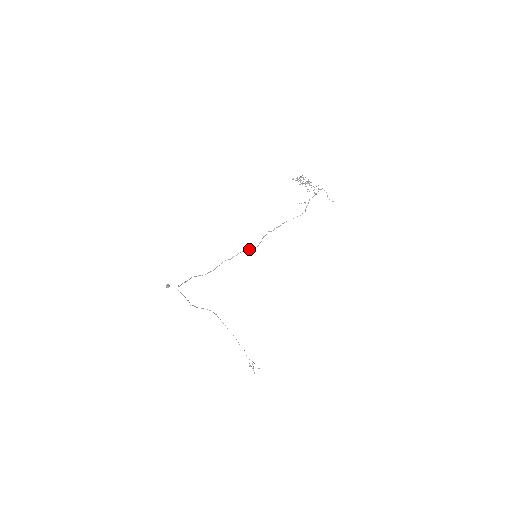
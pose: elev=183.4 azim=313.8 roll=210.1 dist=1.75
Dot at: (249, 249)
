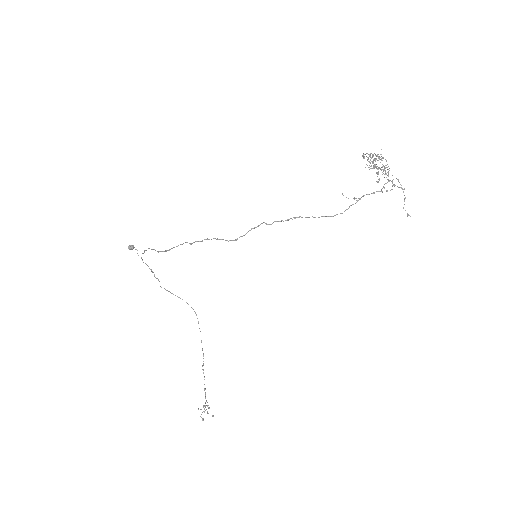
Dot at: (222, 239)
